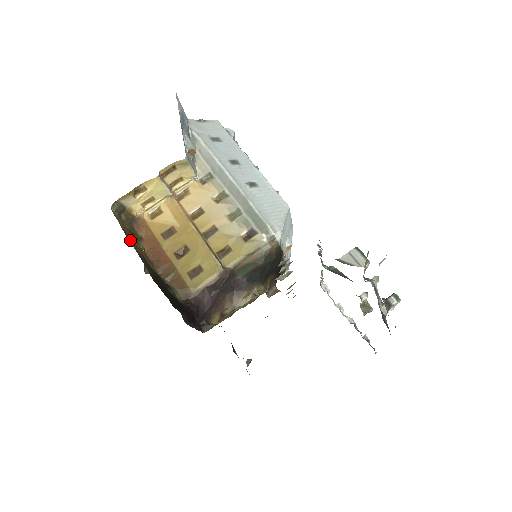
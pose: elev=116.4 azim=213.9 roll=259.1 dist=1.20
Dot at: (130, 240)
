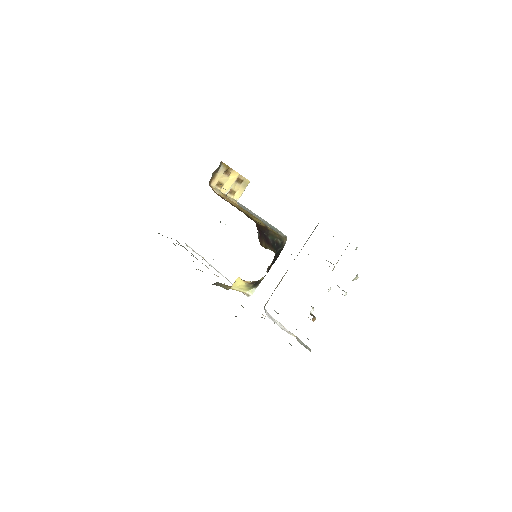
Dot at: occluded
